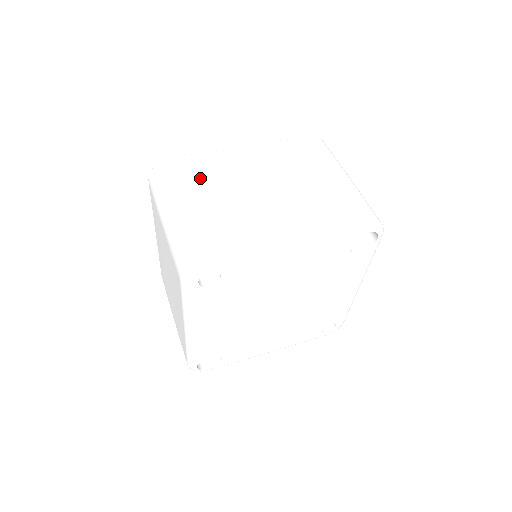
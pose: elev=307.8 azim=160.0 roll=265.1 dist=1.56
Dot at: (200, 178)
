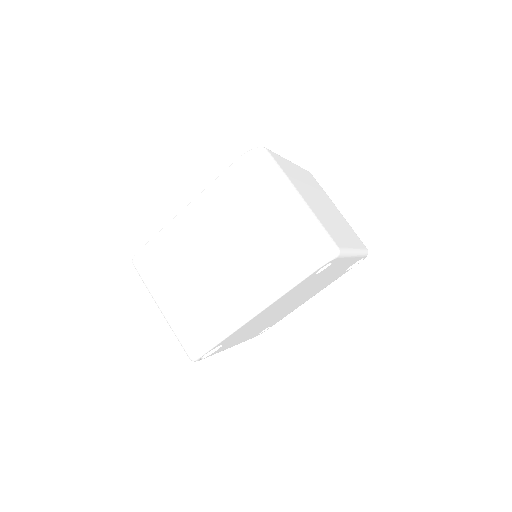
Dot at: (293, 178)
